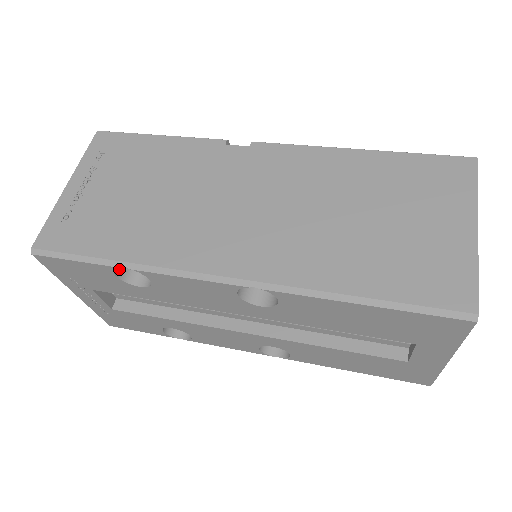
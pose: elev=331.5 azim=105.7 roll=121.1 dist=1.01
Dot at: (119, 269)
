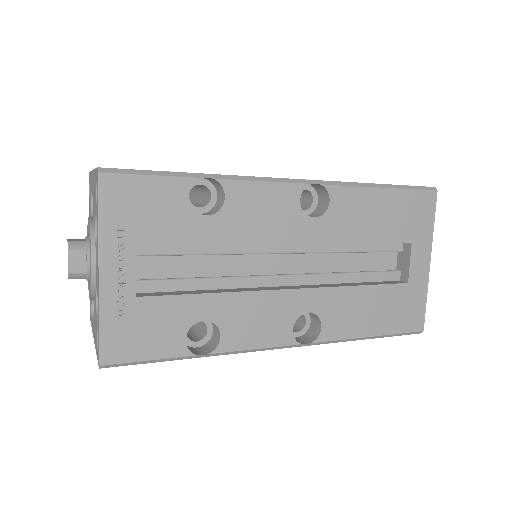
Dot at: (186, 198)
